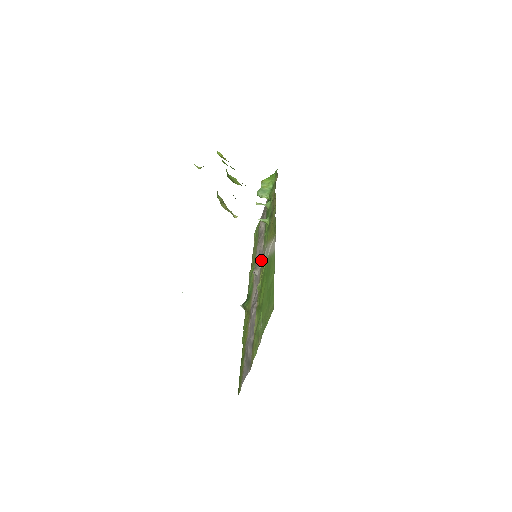
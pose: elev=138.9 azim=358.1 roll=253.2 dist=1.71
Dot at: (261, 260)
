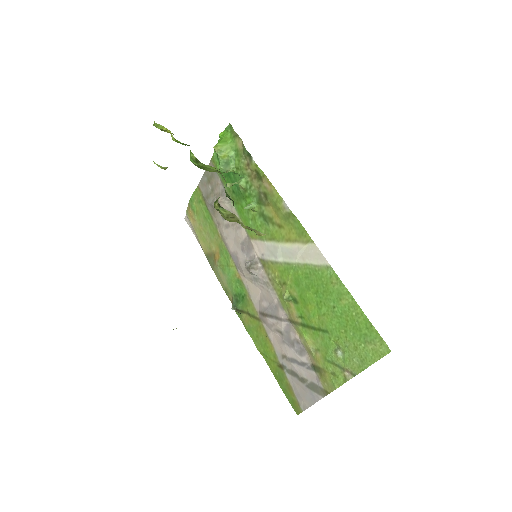
Dot at: (256, 256)
